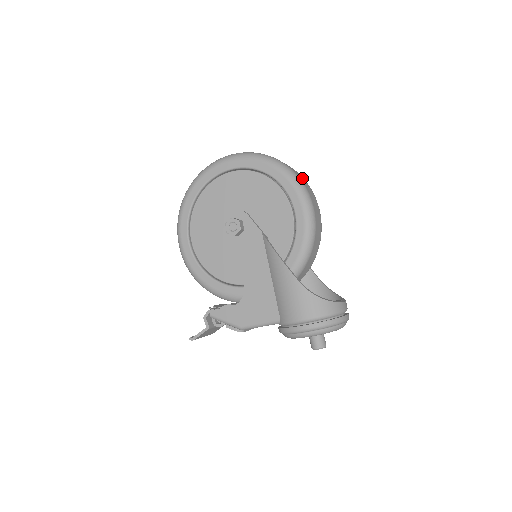
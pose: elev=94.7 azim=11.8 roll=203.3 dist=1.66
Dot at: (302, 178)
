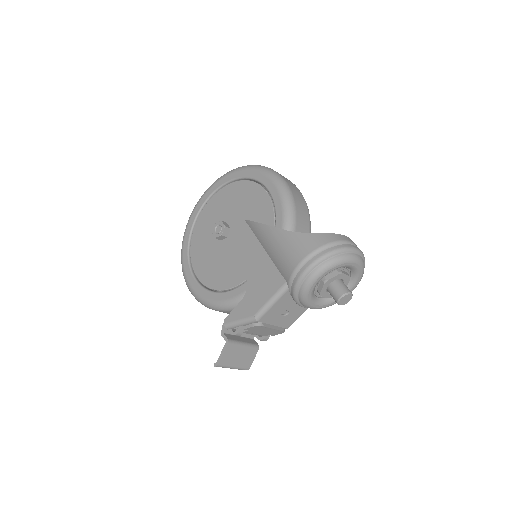
Dot at: occluded
